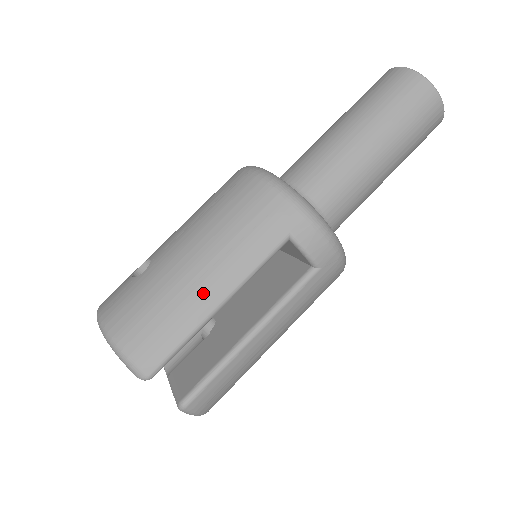
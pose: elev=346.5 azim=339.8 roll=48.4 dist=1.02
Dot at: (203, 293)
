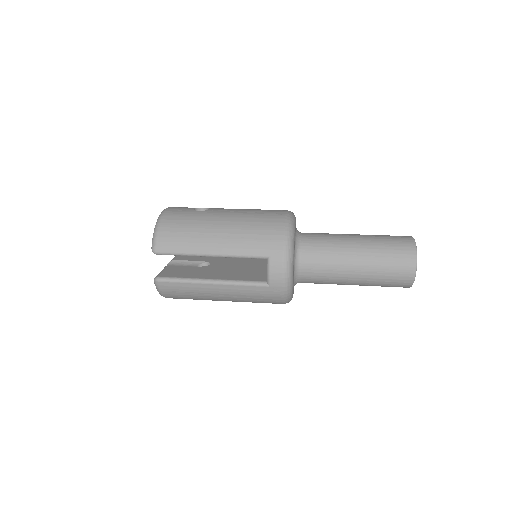
Dot at: (209, 243)
